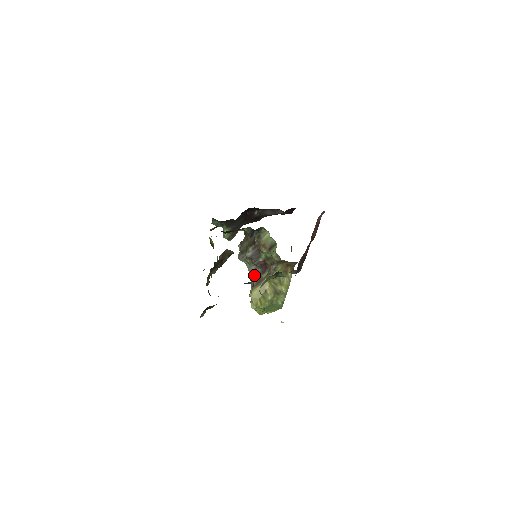
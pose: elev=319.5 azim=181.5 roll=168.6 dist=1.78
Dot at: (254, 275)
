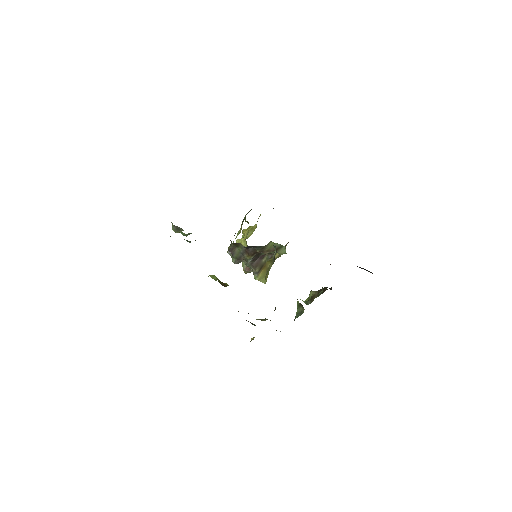
Dot at: (253, 264)
